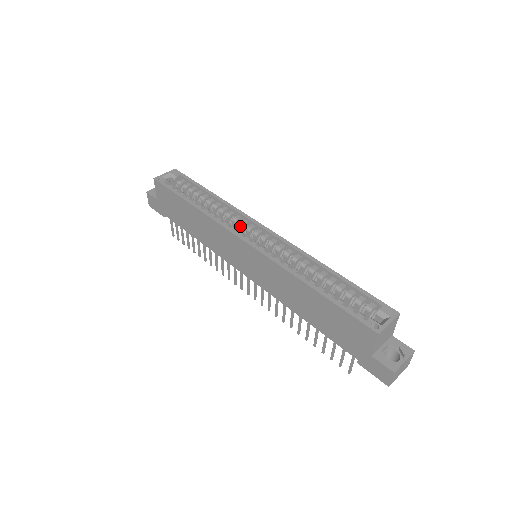
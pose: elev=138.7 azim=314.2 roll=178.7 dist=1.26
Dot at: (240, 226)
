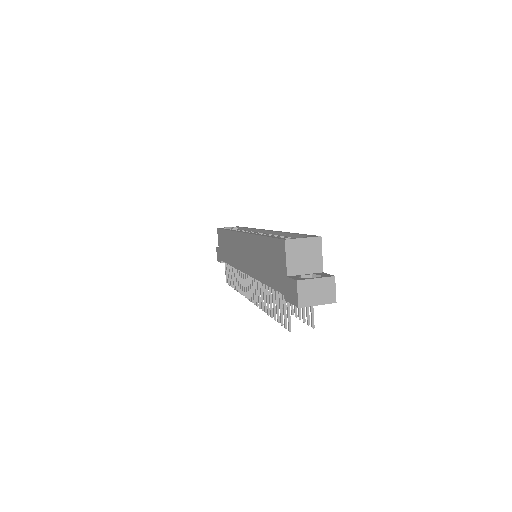
Dot at: occluded
